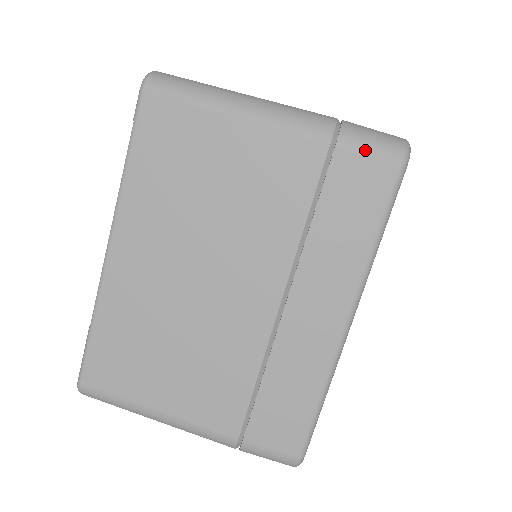
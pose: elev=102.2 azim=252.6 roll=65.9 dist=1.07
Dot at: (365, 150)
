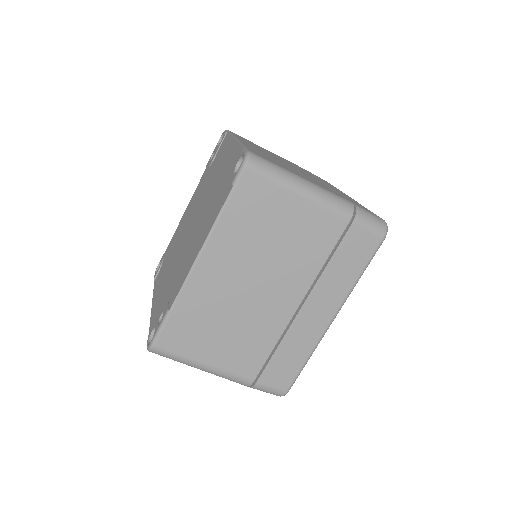
Dot at: (367, 228)
